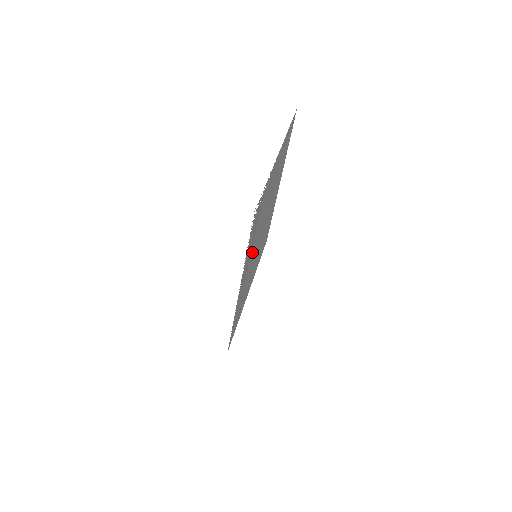
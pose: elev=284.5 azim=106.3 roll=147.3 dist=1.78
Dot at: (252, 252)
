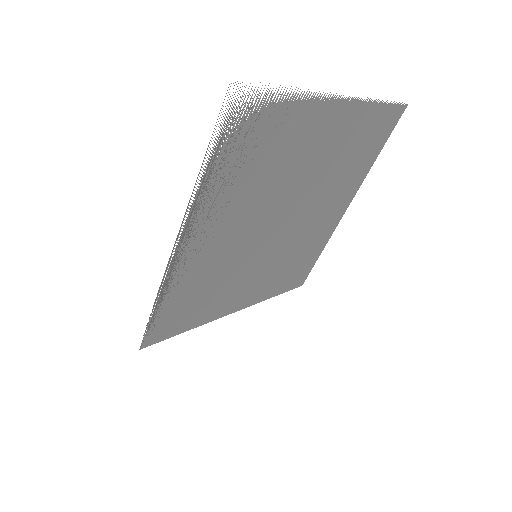
Dot at: (236, 215)
